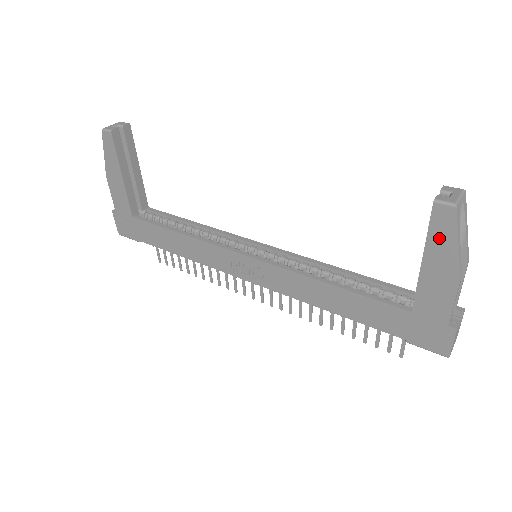
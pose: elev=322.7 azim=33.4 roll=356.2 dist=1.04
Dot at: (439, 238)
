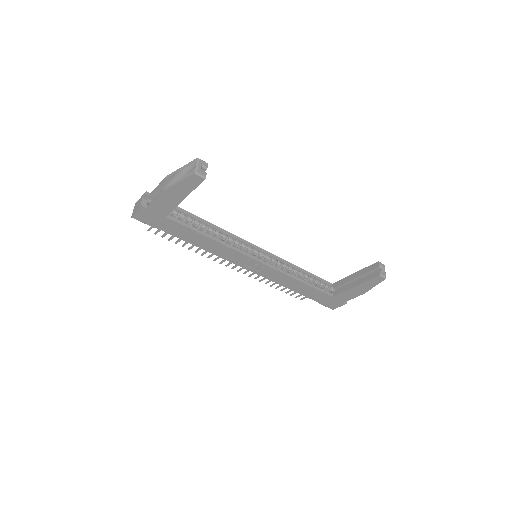
Dot at: (370, 283)
